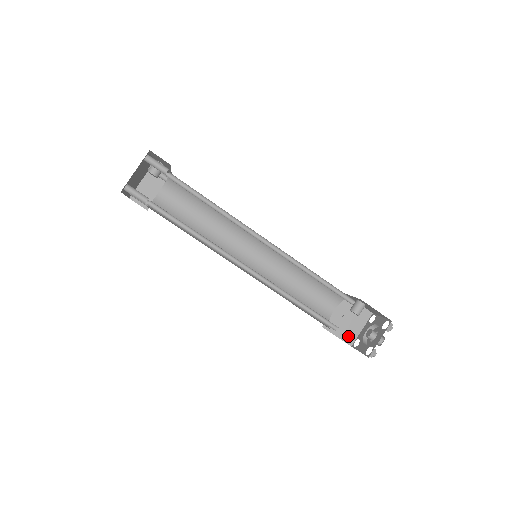
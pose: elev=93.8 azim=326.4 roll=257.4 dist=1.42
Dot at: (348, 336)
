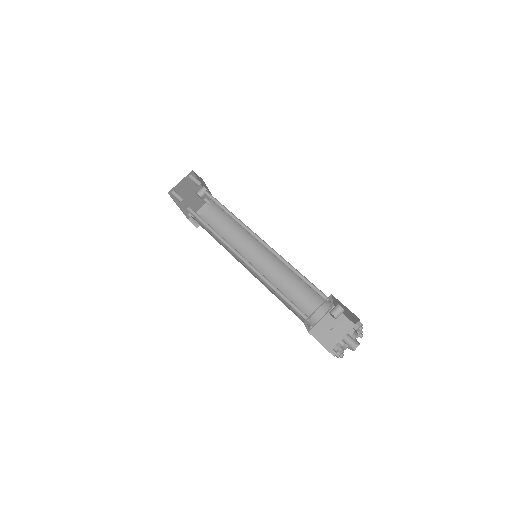
Dot at: (332, 346)
